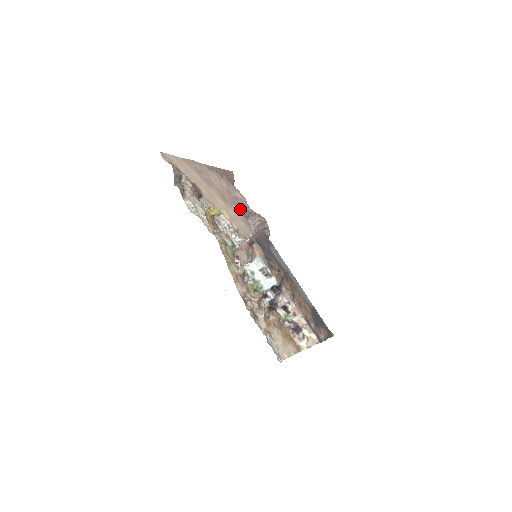
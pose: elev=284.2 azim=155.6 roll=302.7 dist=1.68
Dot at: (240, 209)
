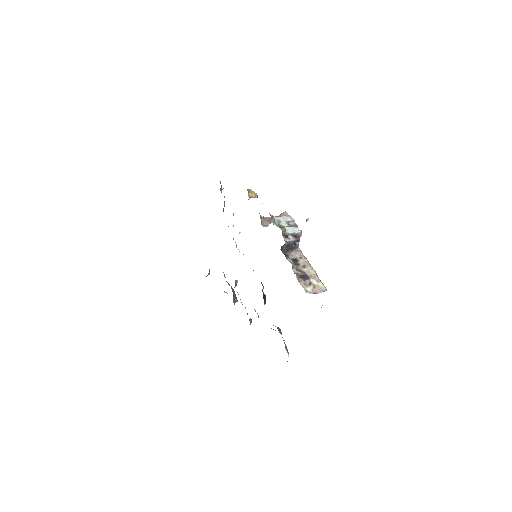
Dot at: occluded
